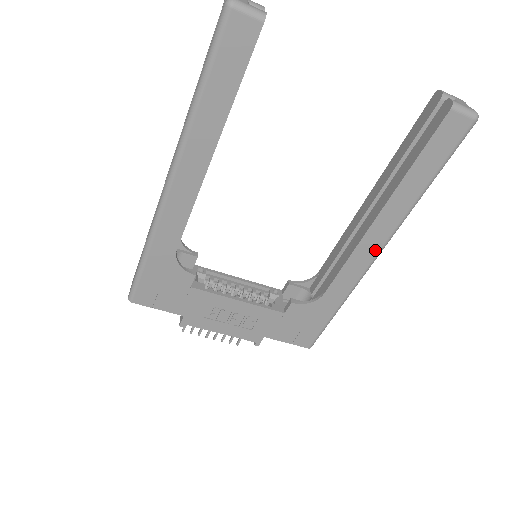
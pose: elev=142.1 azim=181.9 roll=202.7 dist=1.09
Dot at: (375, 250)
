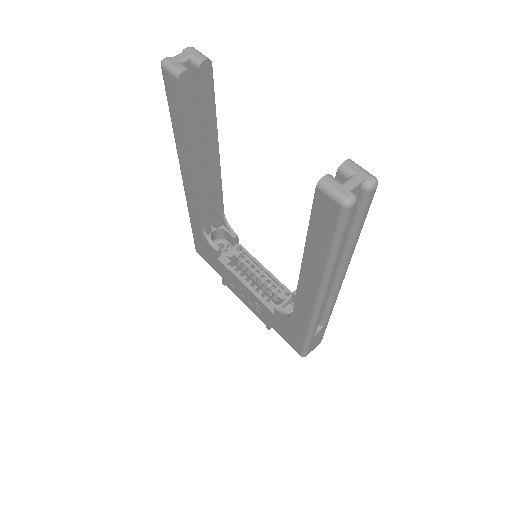
Dot at: (312, 297)
